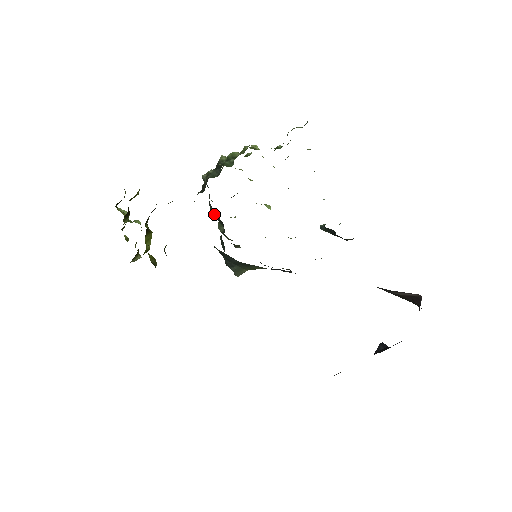
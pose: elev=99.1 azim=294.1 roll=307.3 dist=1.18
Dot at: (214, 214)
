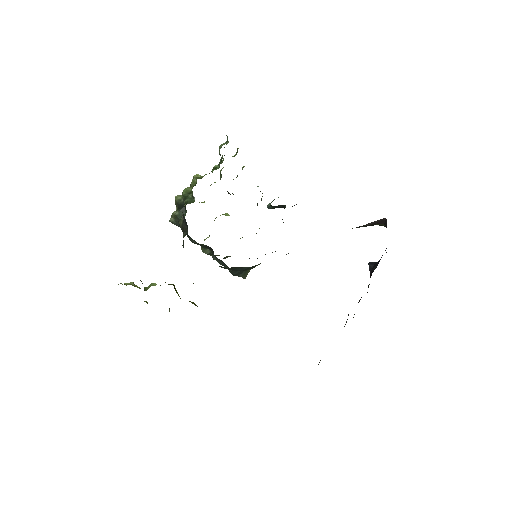
Dot at: (197, 244)
